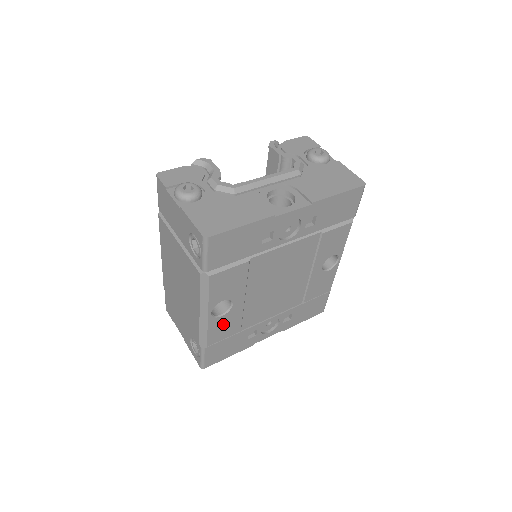
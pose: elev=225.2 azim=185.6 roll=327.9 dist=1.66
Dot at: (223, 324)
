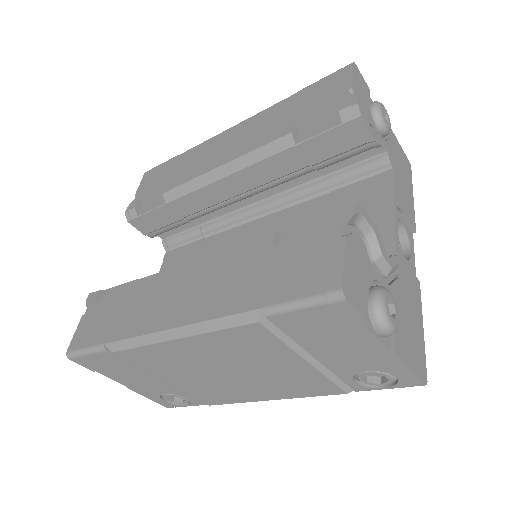
Dot at: occluded
